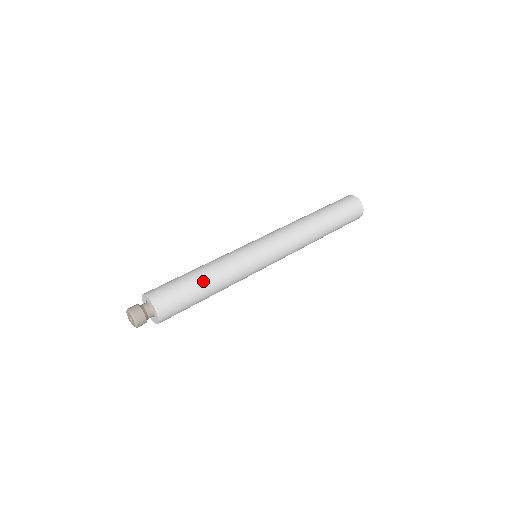
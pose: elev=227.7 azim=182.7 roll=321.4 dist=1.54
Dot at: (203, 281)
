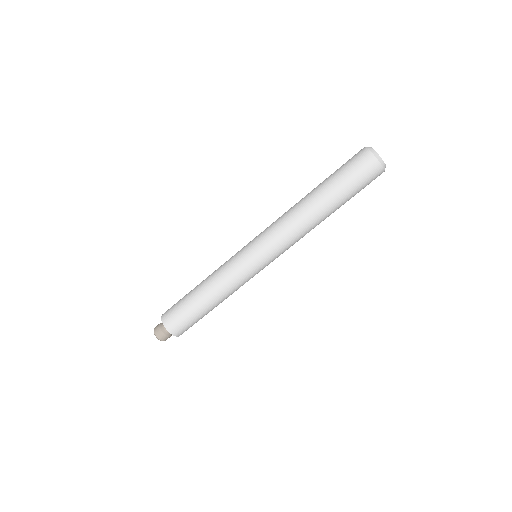
Dot at: (202, 301)
